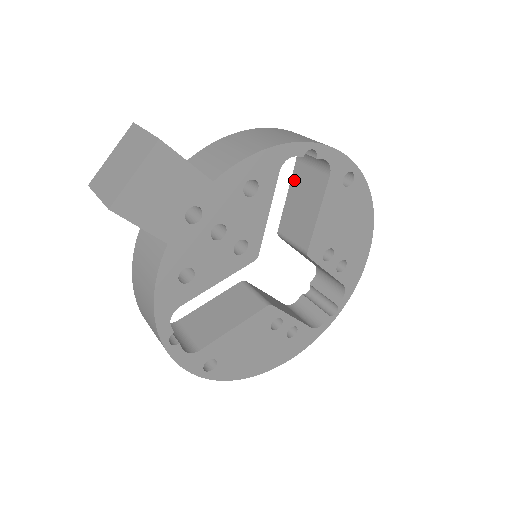
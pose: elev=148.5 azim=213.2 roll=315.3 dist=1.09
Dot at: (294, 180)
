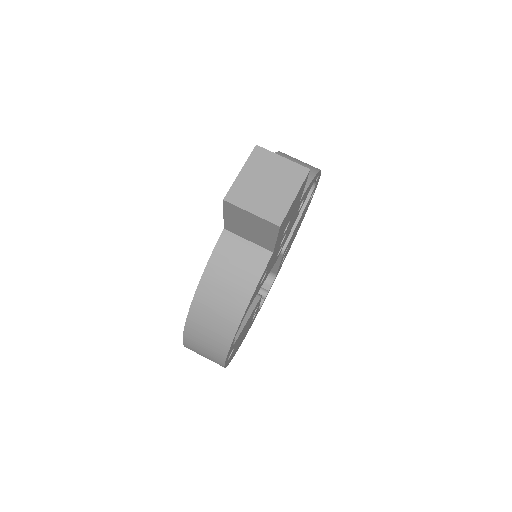
Dot at: occluded
